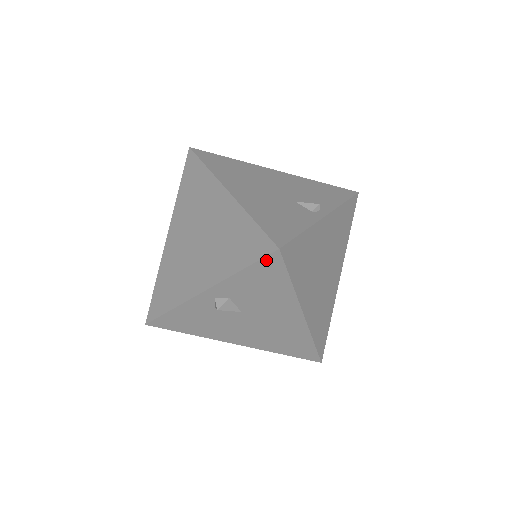
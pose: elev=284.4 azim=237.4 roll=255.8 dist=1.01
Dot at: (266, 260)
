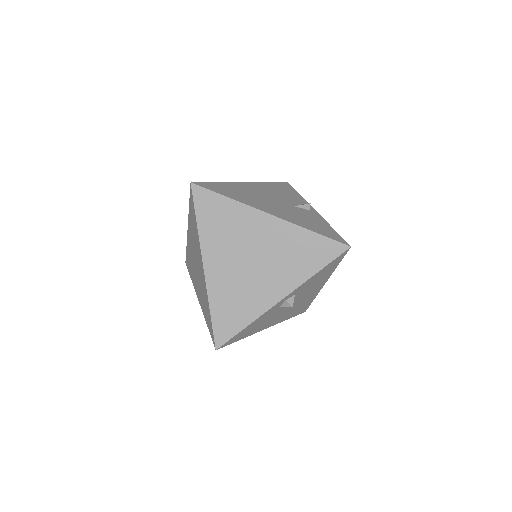
Dot at: (338, 257)
